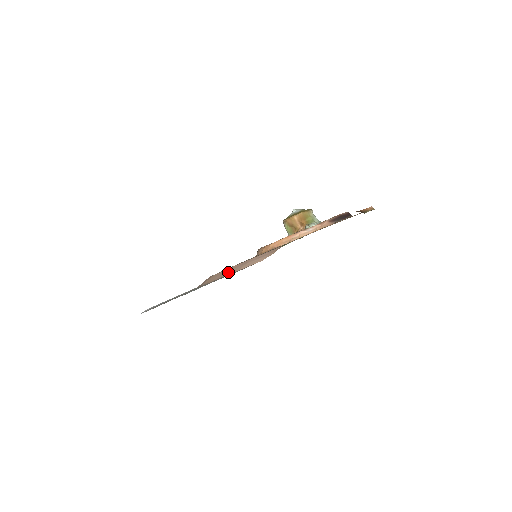
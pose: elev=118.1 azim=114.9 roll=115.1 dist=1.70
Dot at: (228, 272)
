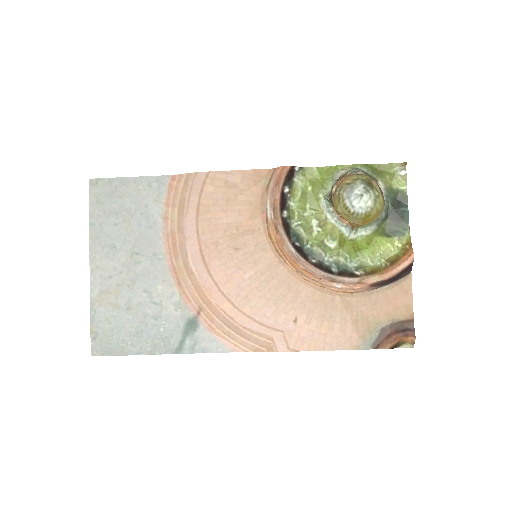
Dot at: (205, 313)
